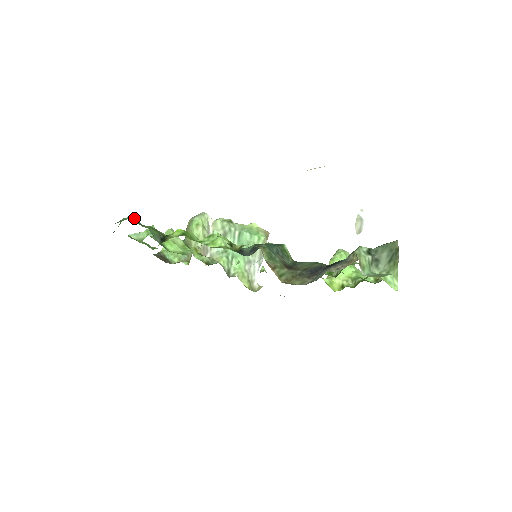
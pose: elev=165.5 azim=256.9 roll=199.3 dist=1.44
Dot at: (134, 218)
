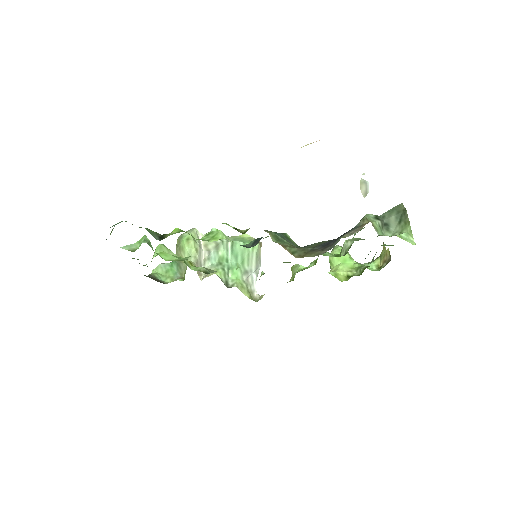
Dot at: occluded
